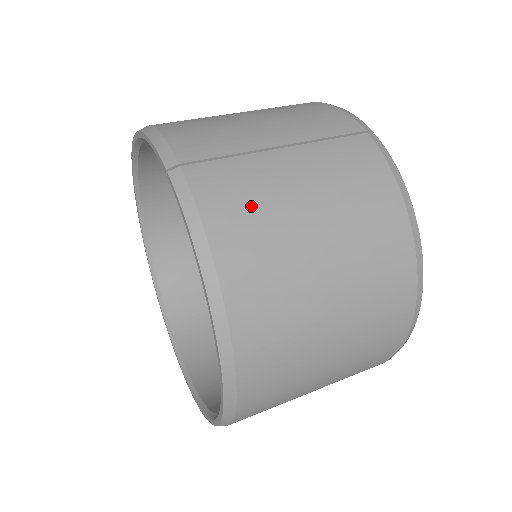
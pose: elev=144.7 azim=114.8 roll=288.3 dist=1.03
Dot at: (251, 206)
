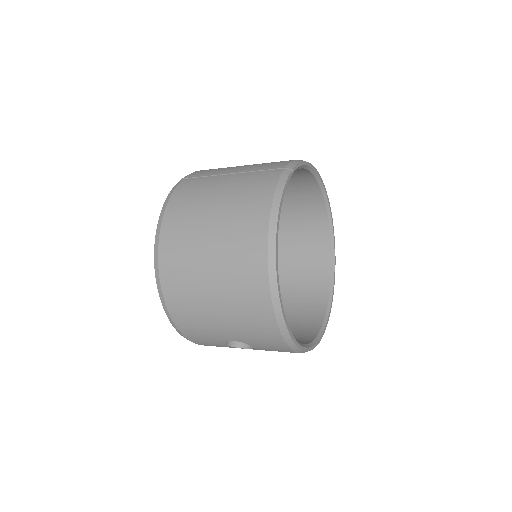
Dot at: (193, 195)
